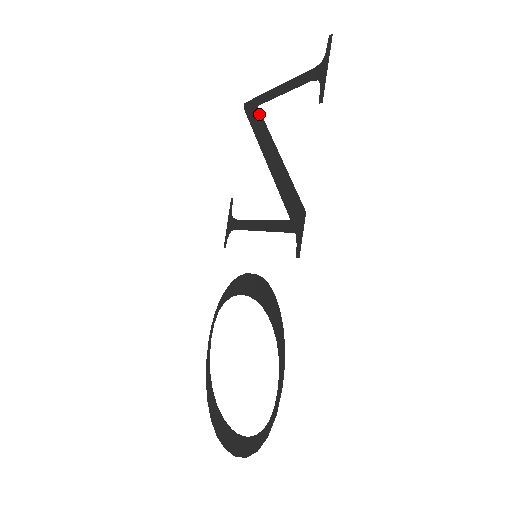
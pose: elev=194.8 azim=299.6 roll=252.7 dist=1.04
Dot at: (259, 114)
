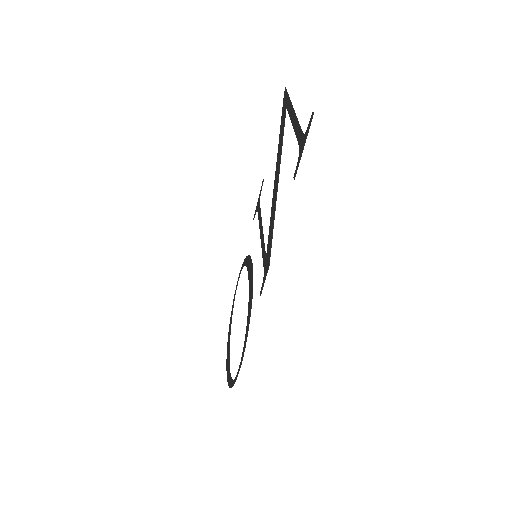
Dot at: (284, 120)
